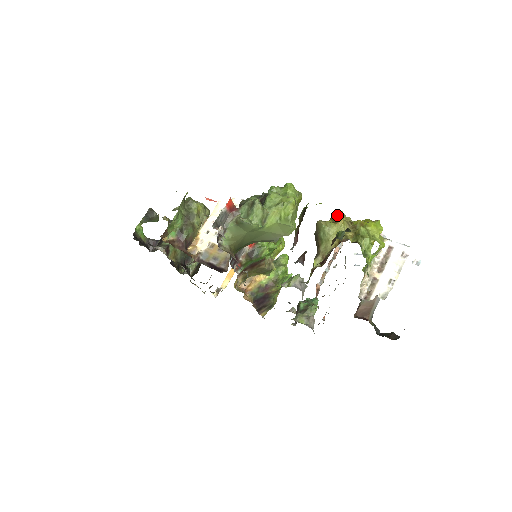
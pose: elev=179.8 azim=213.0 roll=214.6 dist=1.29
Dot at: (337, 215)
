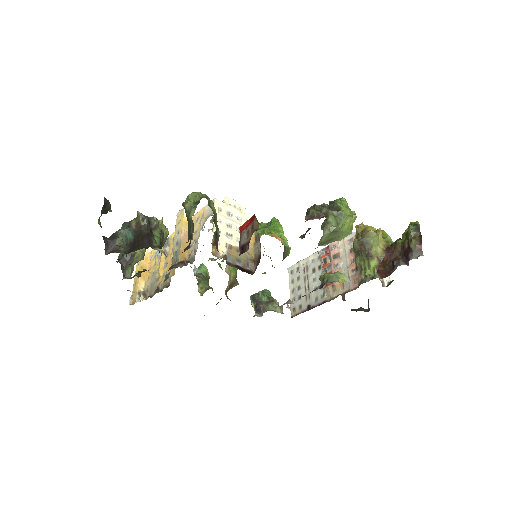
Dot at: (368, 226)
